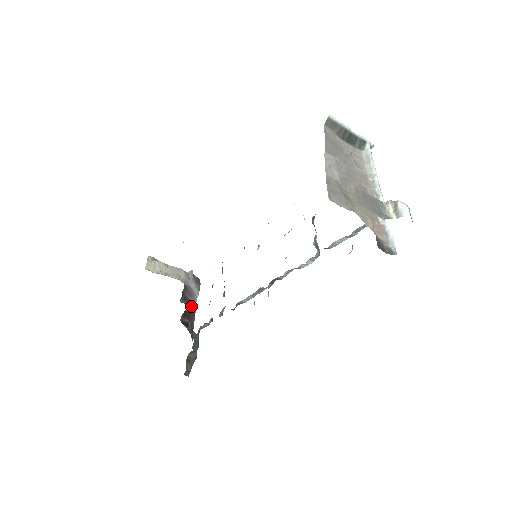
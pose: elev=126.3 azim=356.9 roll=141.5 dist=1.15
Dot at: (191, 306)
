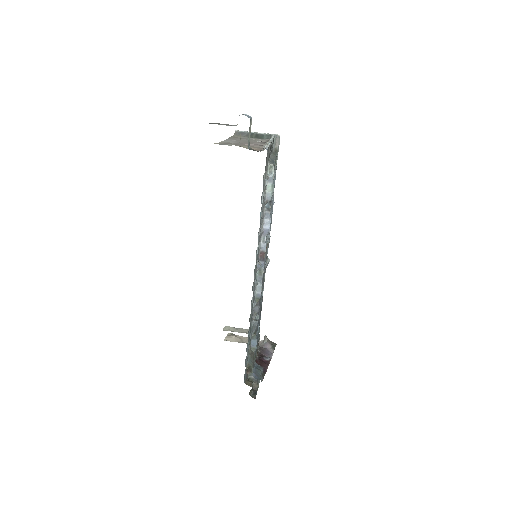
Dot at: (265, 359)
